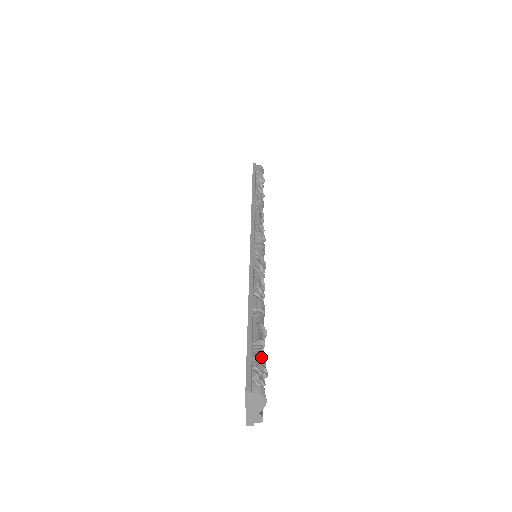
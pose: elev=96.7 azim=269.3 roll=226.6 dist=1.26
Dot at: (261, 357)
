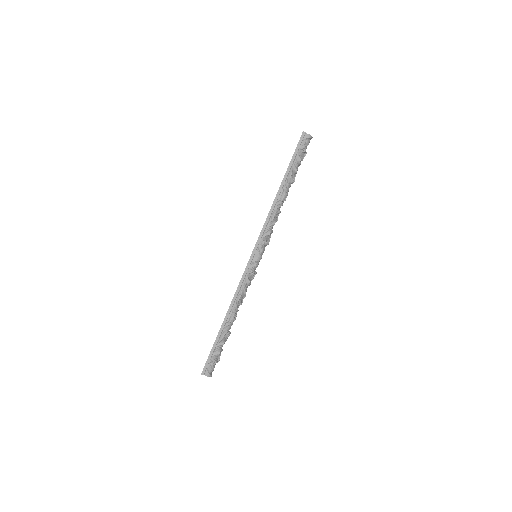
Dot at: (218, 355)
